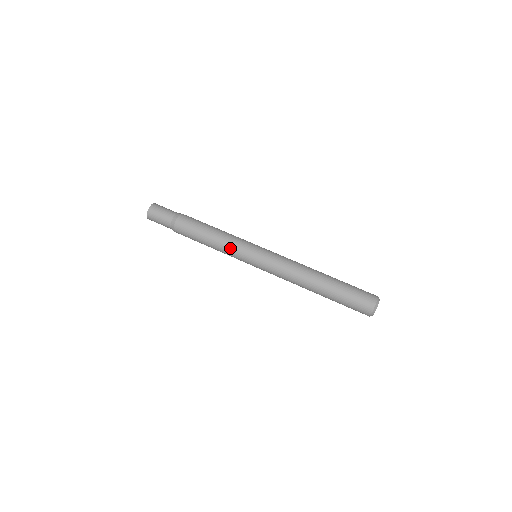
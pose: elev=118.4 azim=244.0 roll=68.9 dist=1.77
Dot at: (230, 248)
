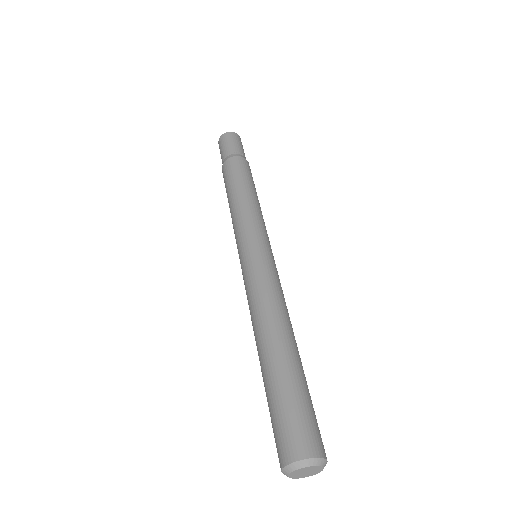
Dot at: (249, 216)
